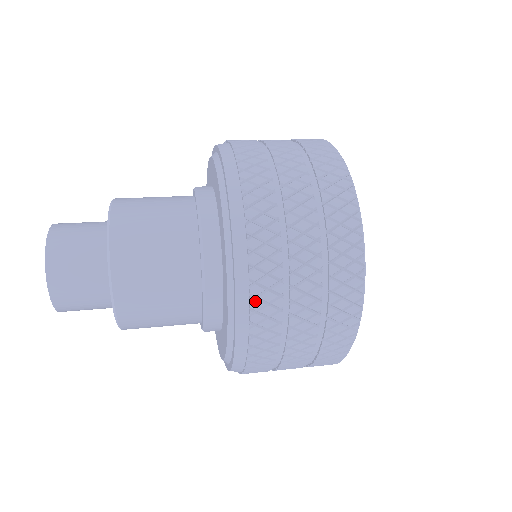
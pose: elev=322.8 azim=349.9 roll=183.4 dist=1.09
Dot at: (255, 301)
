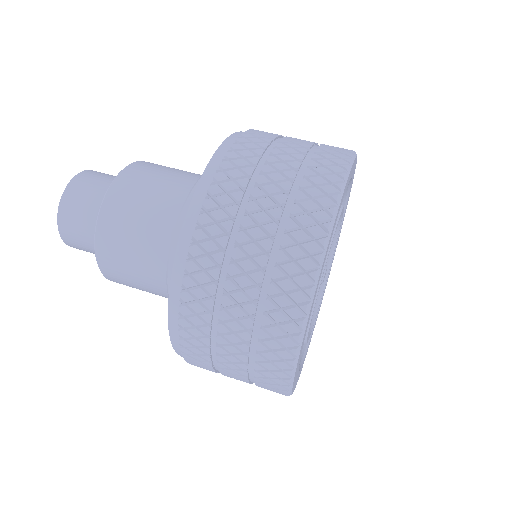
Dot at: (204, 215)
